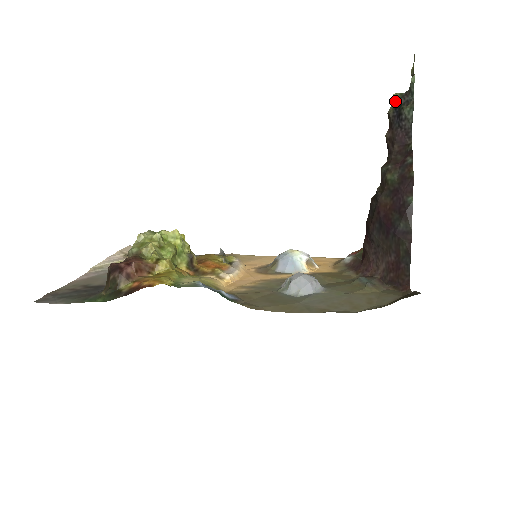
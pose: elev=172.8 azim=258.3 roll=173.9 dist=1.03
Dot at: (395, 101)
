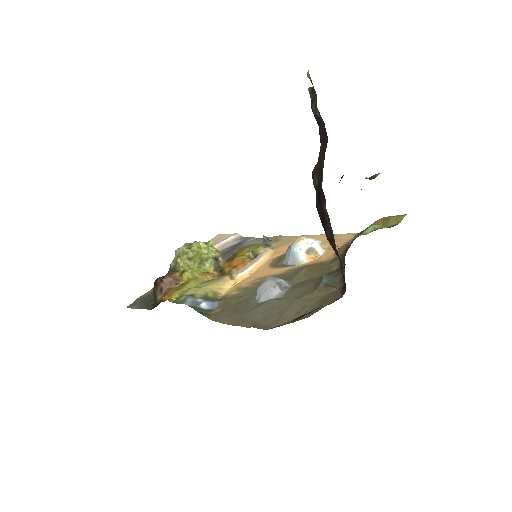
Dot at: (310, 96)
